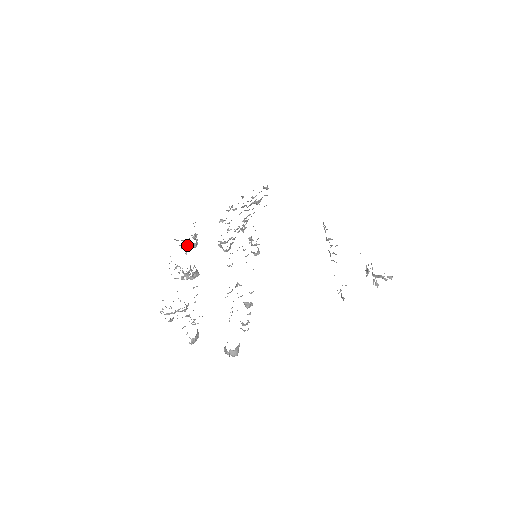
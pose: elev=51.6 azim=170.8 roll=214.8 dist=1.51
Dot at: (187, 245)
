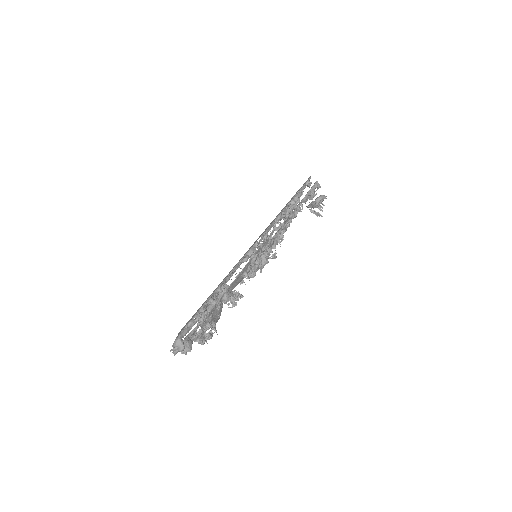
Dot at: (247, 276)
